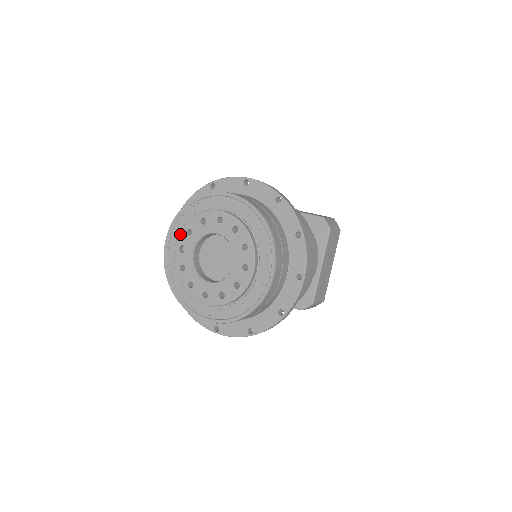
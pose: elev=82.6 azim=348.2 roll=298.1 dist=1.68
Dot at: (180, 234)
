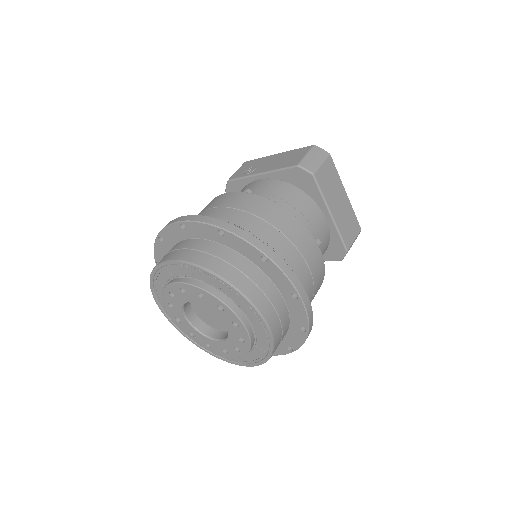
Dot at: (166, 309)
